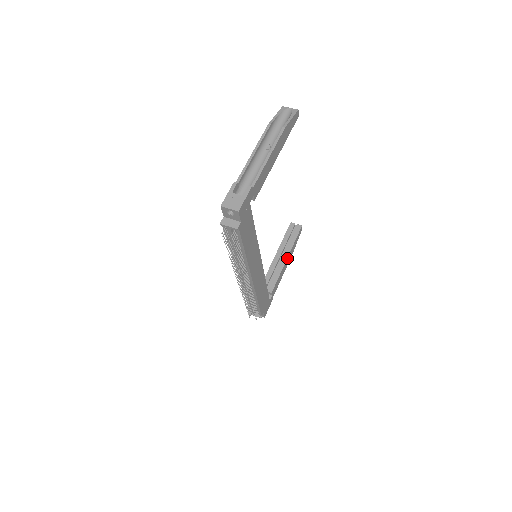
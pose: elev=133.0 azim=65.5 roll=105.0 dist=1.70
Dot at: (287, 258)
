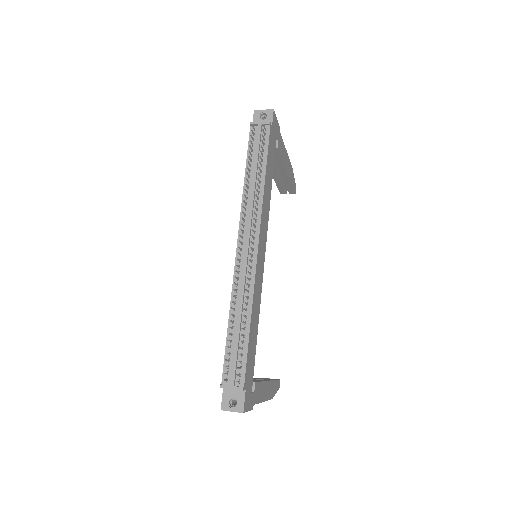
Dot at: (268, 382)
